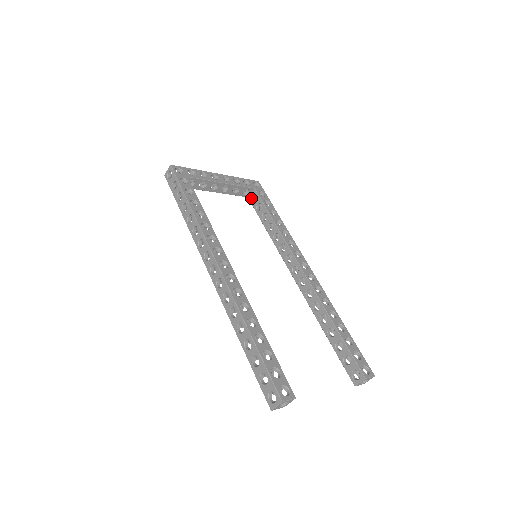
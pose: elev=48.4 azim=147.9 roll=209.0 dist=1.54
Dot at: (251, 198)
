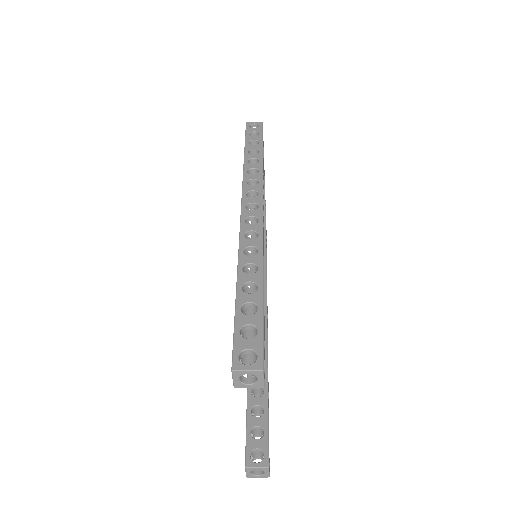
Dot at: occluded
